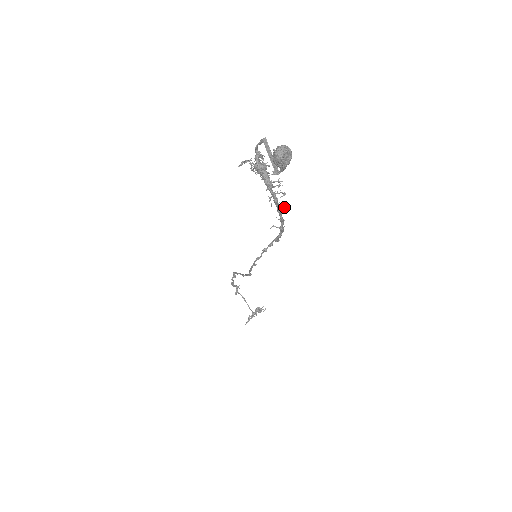
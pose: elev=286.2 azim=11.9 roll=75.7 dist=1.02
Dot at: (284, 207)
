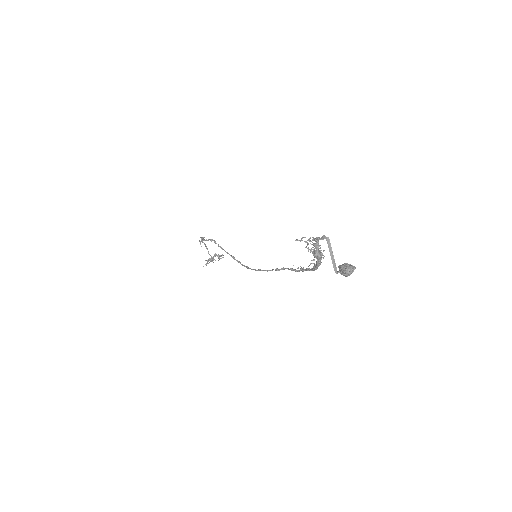
Dot at: occluded
